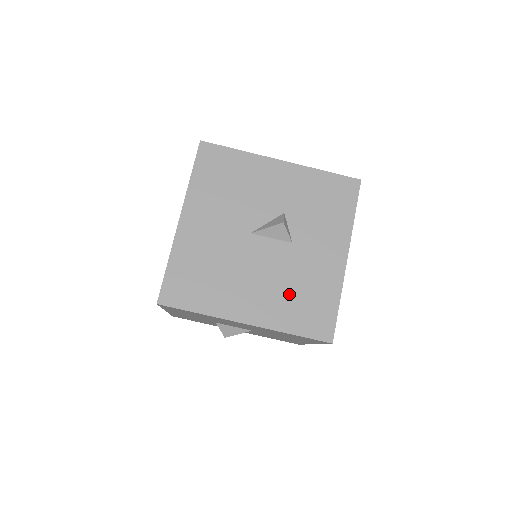
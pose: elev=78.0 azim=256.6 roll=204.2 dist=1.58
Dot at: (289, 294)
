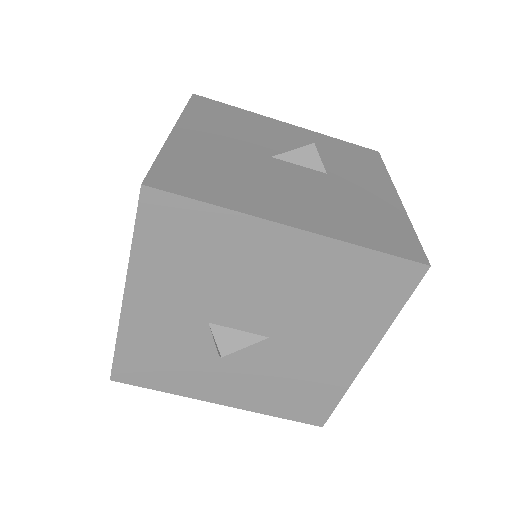
Dot at: (343, 211)
